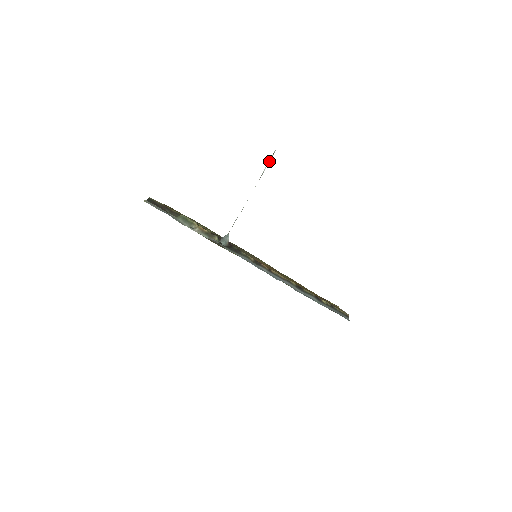
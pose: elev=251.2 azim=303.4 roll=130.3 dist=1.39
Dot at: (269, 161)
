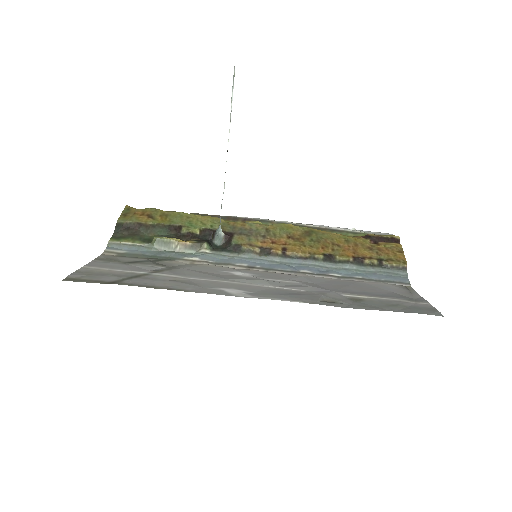
Dot at: (232, 91)
